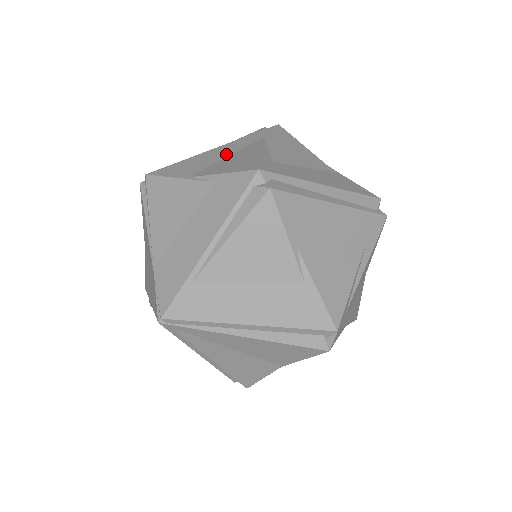
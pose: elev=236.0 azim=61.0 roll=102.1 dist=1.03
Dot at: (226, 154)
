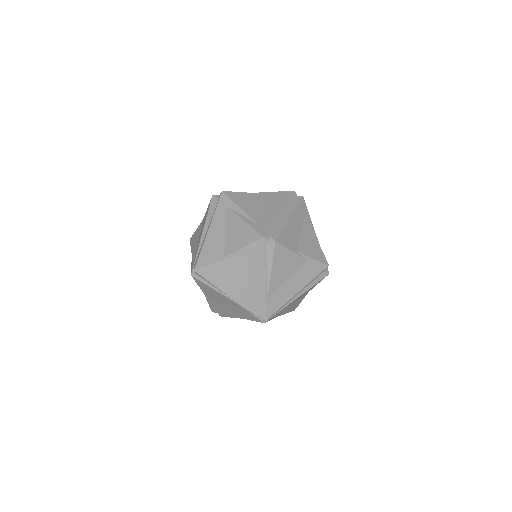
Dot at: (222, 231)
